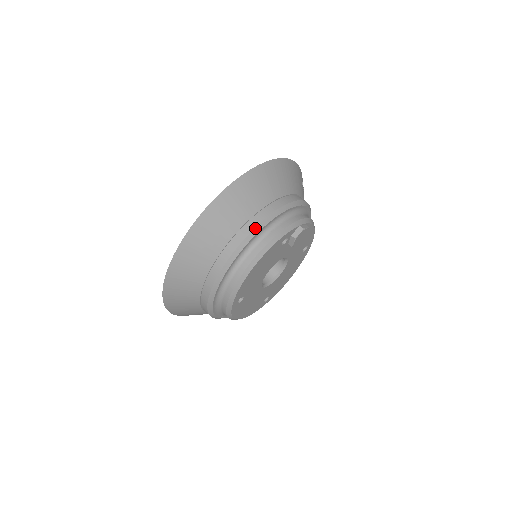
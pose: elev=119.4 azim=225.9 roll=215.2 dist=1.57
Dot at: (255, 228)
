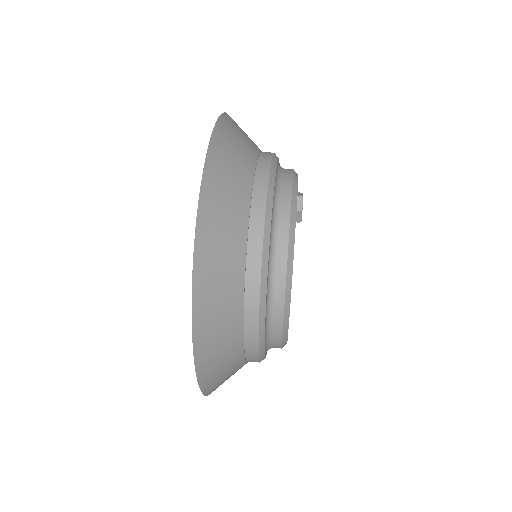
Dot at: occluded
